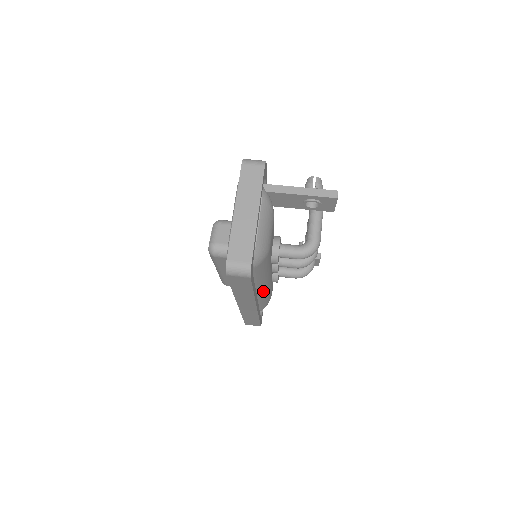
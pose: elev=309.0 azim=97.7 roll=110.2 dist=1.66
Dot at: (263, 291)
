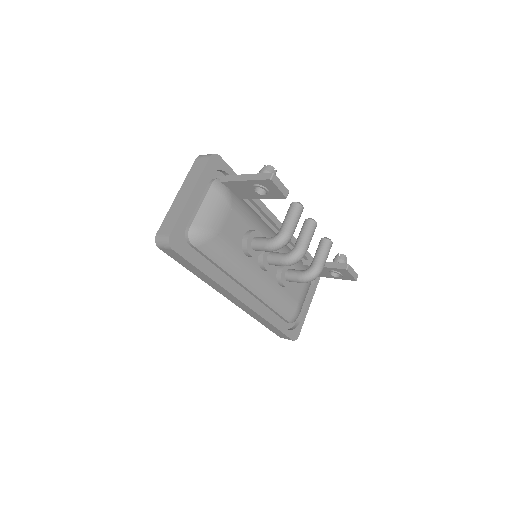
Dot at: (256, 289)
